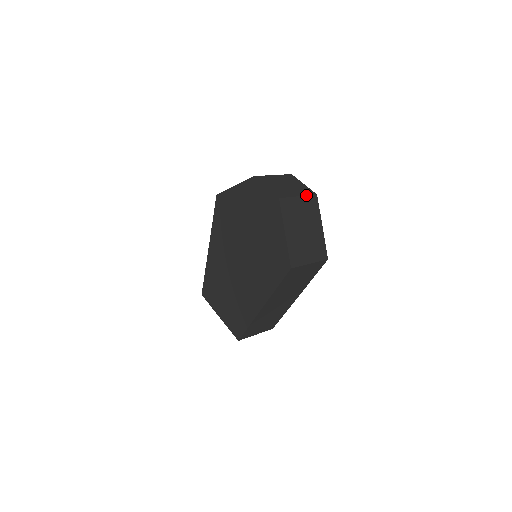
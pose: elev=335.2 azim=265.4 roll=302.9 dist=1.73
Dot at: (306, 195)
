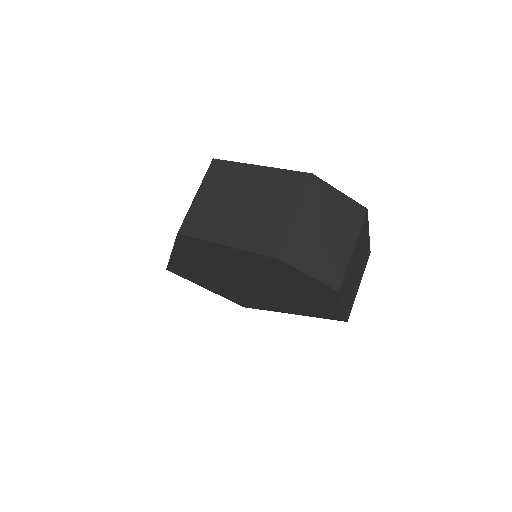
Dot at: (359, 232)
